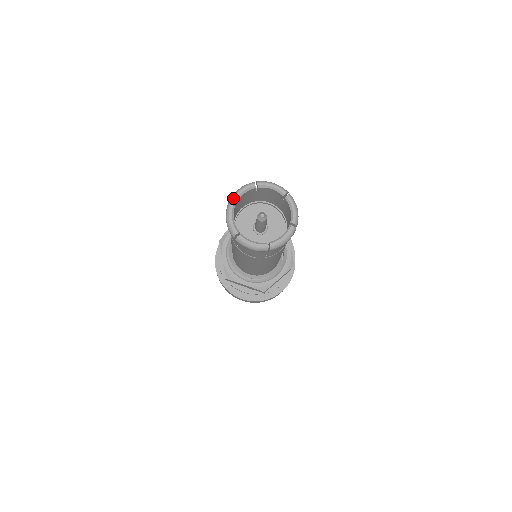
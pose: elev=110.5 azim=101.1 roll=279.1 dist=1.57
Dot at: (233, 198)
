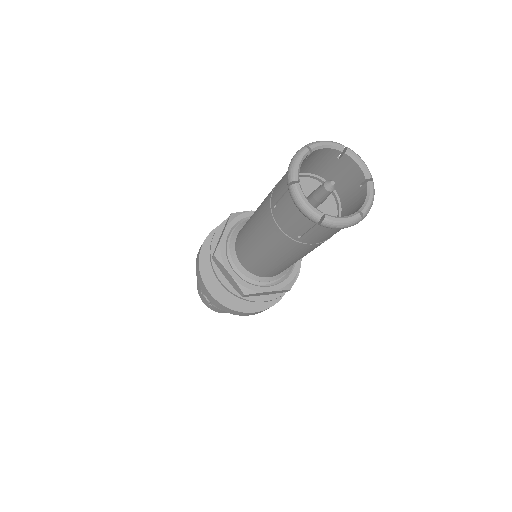
Dot at: (294, 174)
